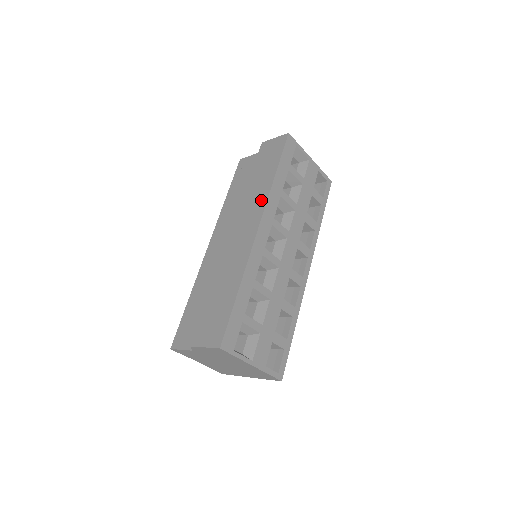
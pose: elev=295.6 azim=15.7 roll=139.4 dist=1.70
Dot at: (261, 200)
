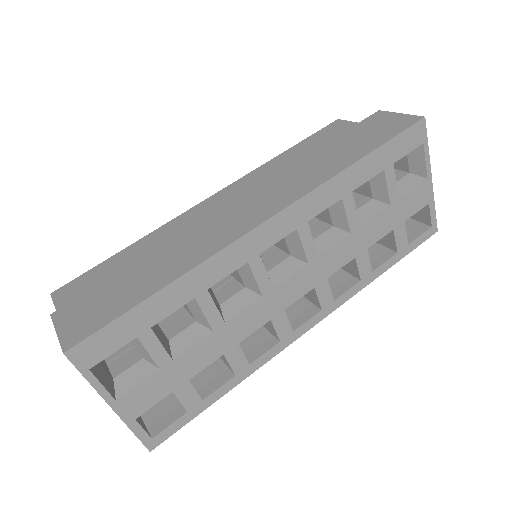
Dot at: (308, 182)
